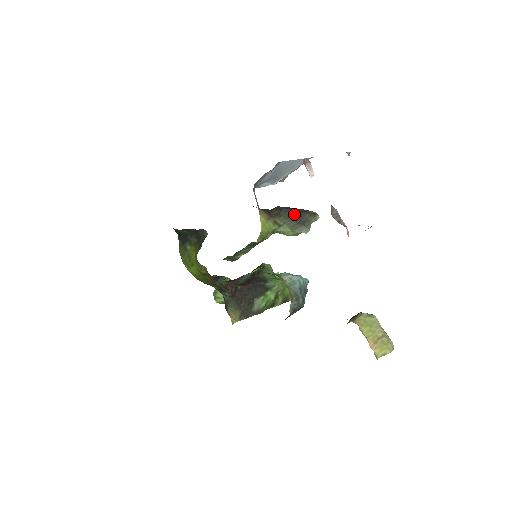
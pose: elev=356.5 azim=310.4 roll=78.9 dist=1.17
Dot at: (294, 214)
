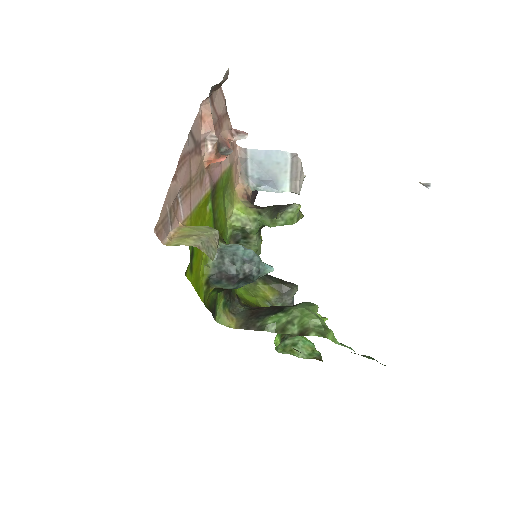
Dot at: (278, 206)
